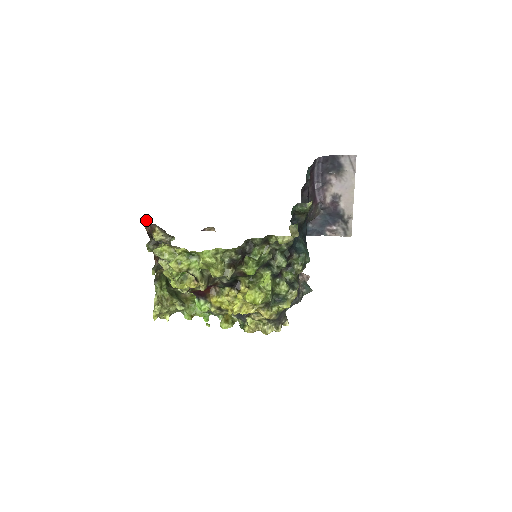
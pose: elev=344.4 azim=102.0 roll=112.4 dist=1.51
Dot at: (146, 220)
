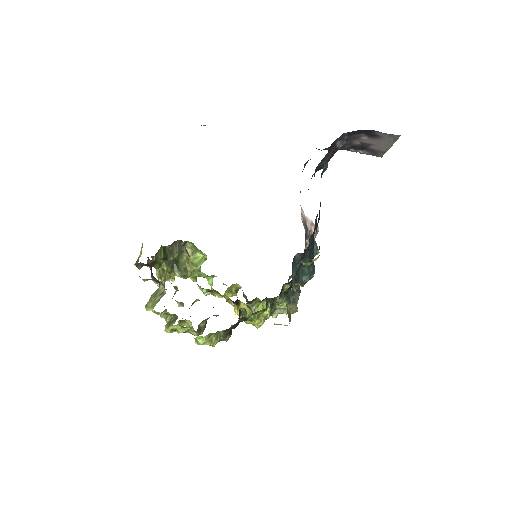
Dot at: occluded
